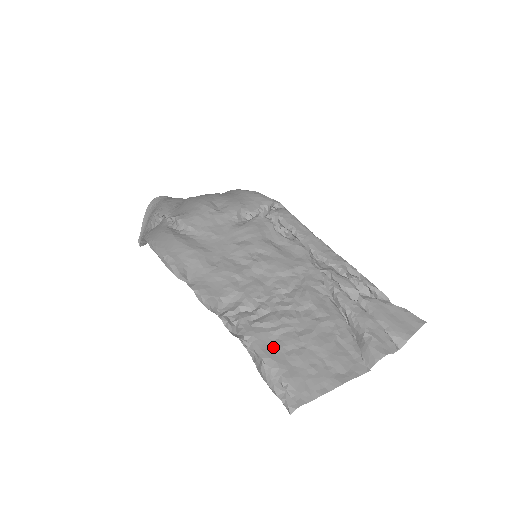
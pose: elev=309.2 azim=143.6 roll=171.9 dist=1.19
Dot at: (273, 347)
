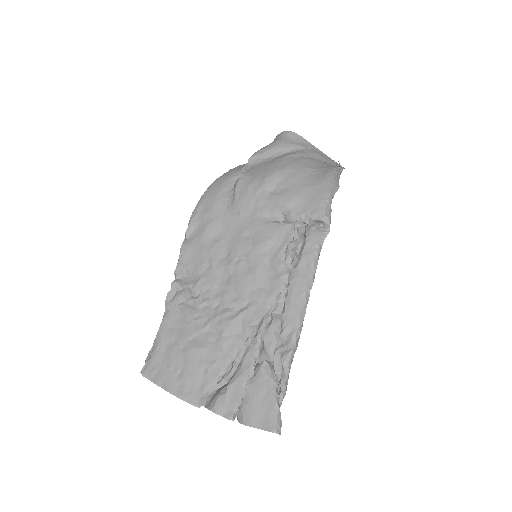
Dot at: (171, 330)
